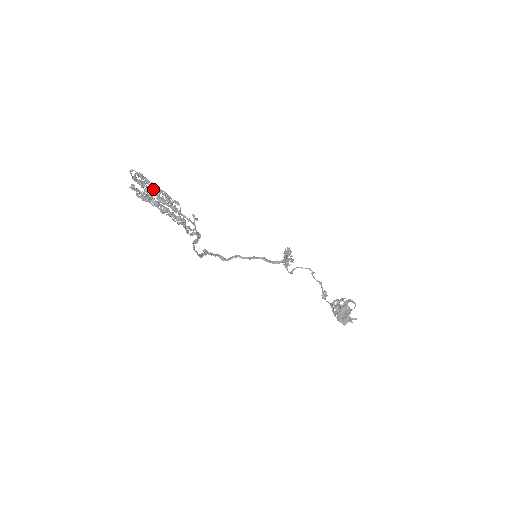
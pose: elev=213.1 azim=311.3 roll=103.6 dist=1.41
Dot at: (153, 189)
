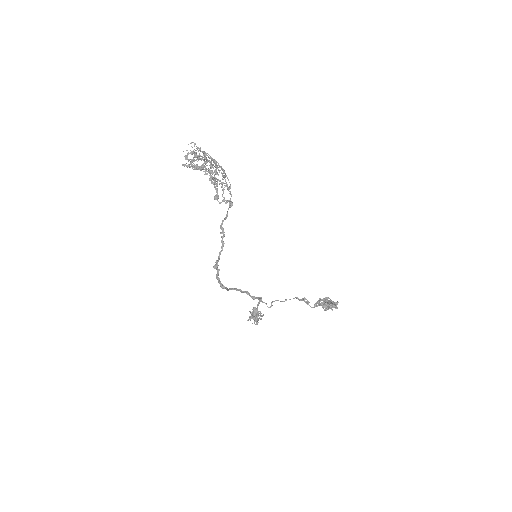
Dot at: (206, 154)
